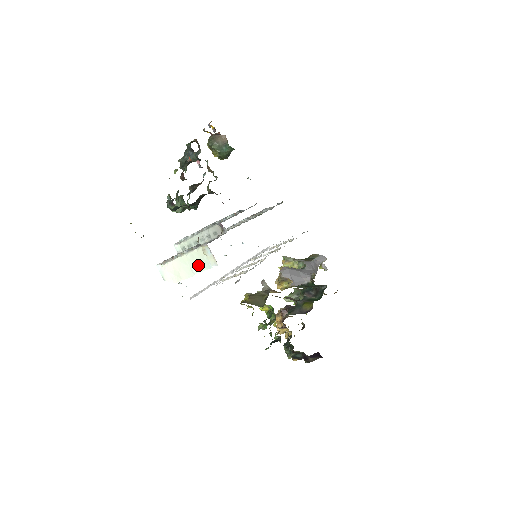
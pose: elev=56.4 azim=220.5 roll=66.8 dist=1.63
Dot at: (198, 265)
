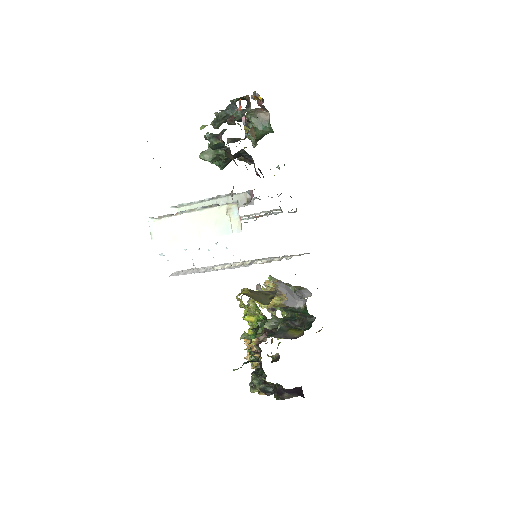
Dot at: (211, 227)
